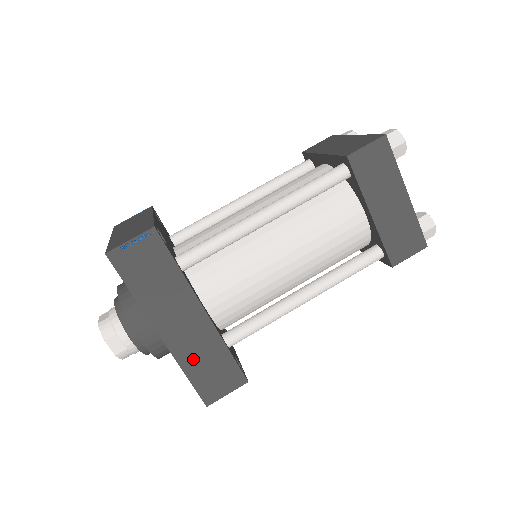
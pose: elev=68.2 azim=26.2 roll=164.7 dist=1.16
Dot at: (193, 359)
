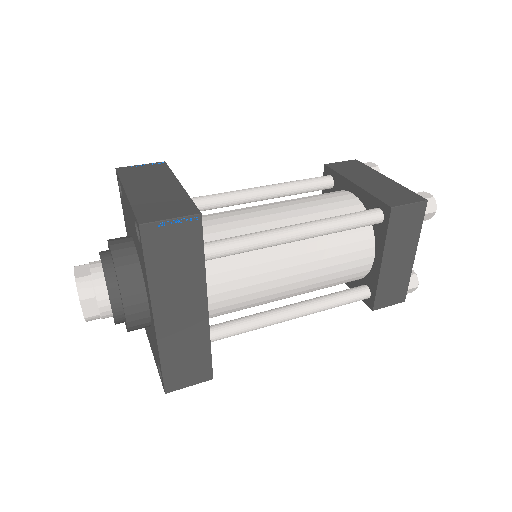
Dot at: (174, 349)
